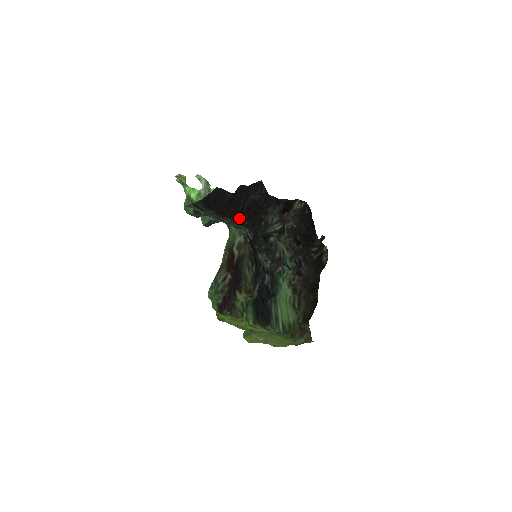
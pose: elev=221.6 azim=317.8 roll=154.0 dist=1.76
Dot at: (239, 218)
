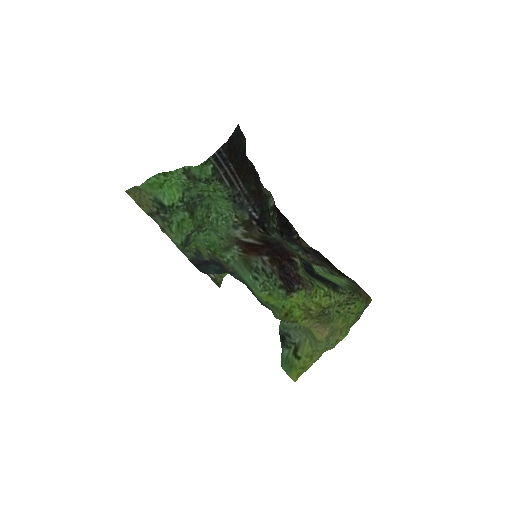
Dot at: (250, 181)
